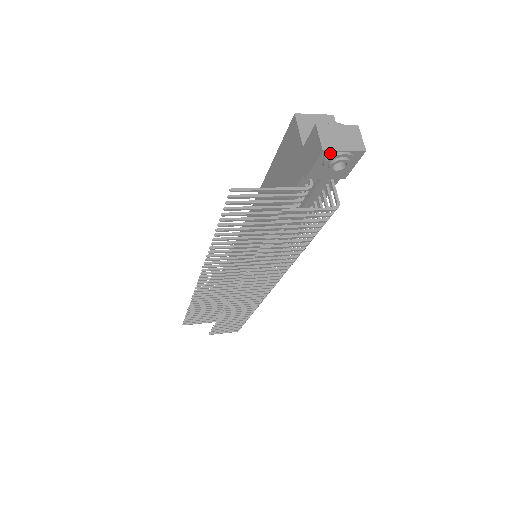
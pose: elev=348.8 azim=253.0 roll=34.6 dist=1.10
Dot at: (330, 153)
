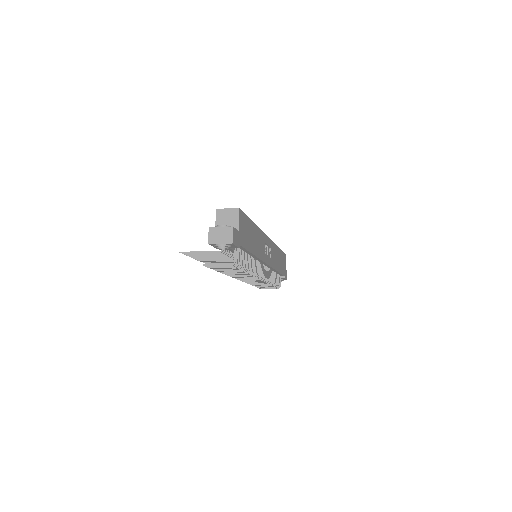
Dot at: (214, 244)
